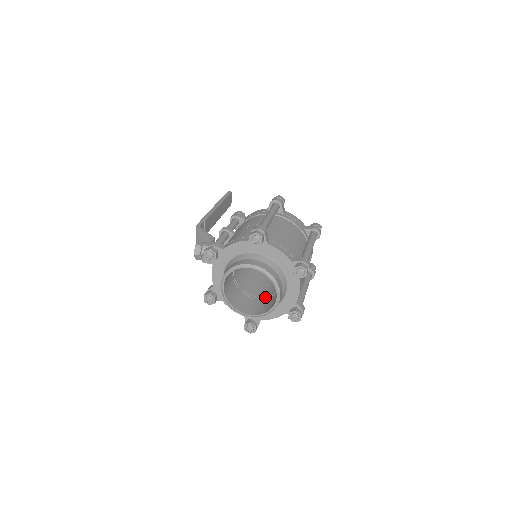
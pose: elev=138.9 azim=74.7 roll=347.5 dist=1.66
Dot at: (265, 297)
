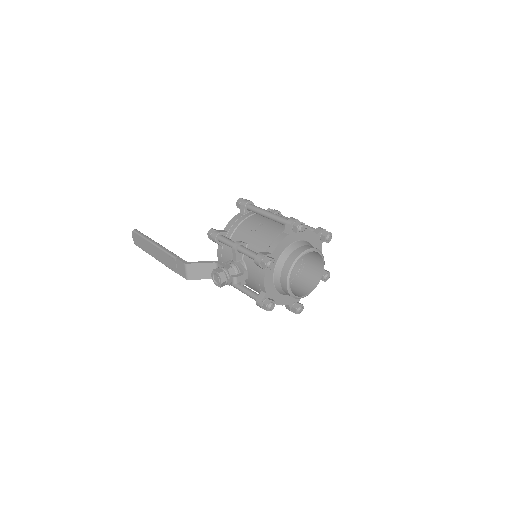
Dot at: (292, 280)
